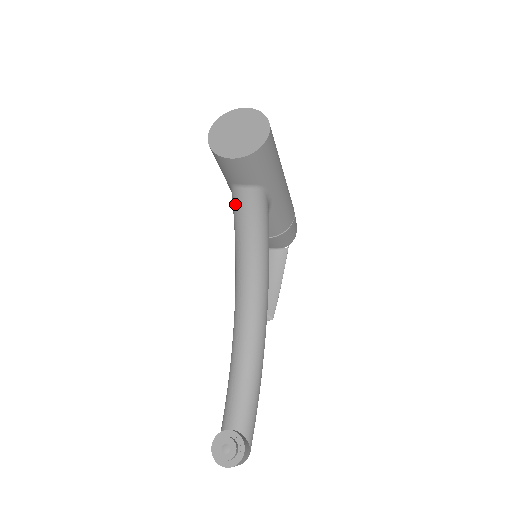
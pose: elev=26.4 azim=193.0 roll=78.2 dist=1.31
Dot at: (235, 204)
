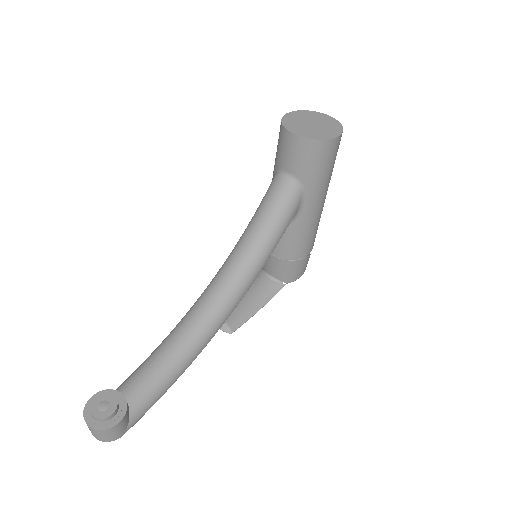
Dot at: (269, 189)
